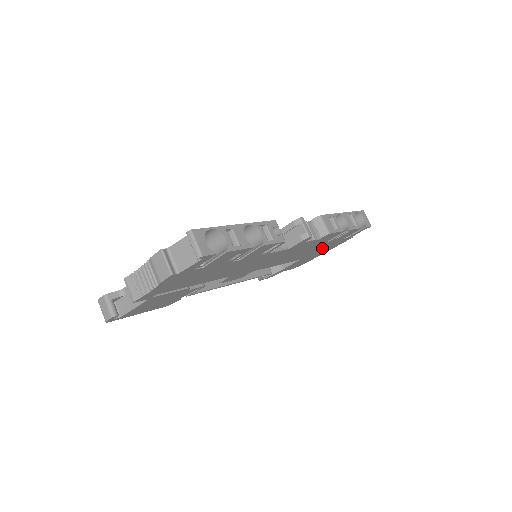
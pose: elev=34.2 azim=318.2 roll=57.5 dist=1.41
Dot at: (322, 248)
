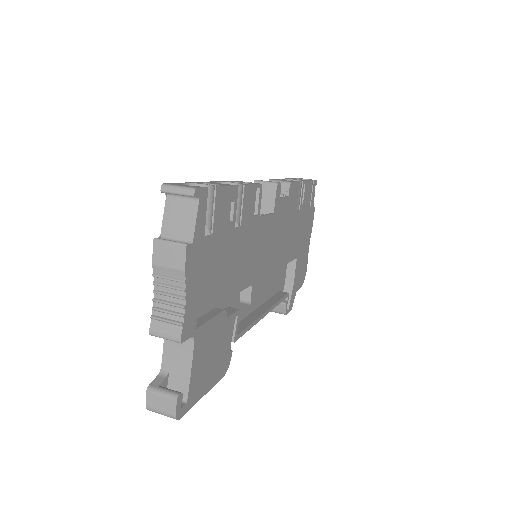
Dot at: (302, 229)
